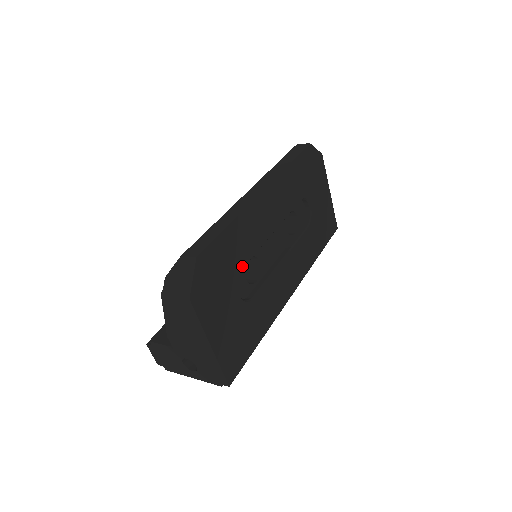
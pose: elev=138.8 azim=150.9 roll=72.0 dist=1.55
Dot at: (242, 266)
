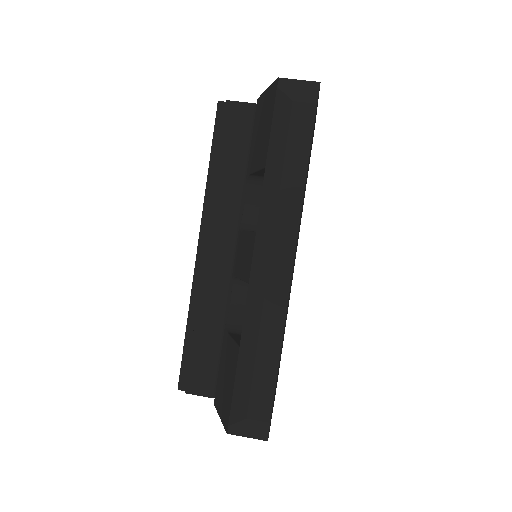
Dot at: occluded
